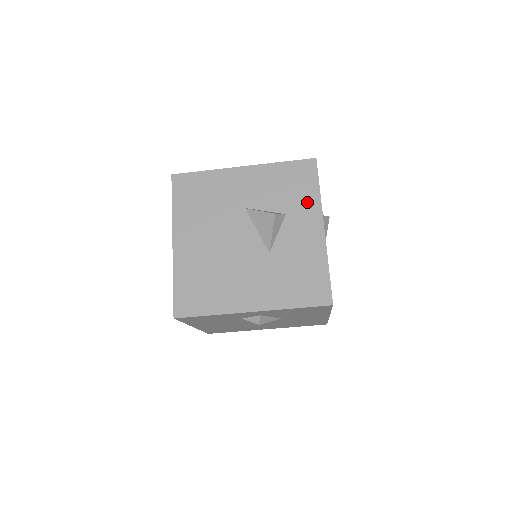
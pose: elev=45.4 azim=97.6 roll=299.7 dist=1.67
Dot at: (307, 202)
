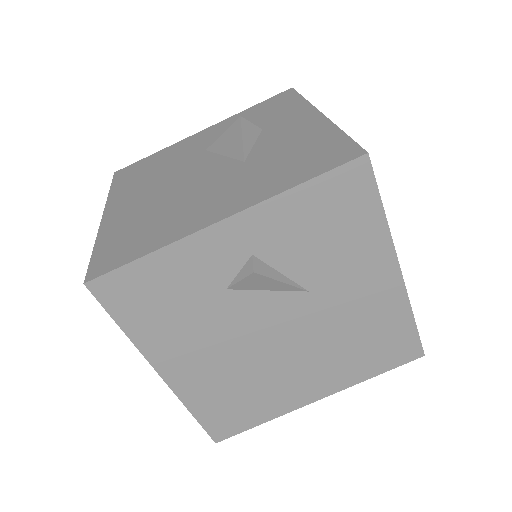
Dot at: (289, 111)
